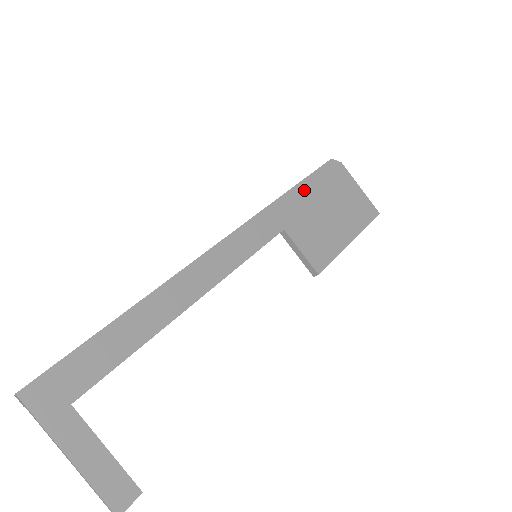
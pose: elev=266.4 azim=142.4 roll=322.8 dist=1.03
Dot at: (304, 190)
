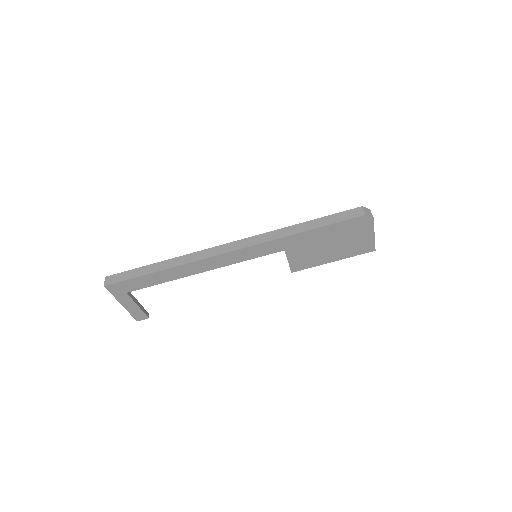
Dot at: (320, 232)
